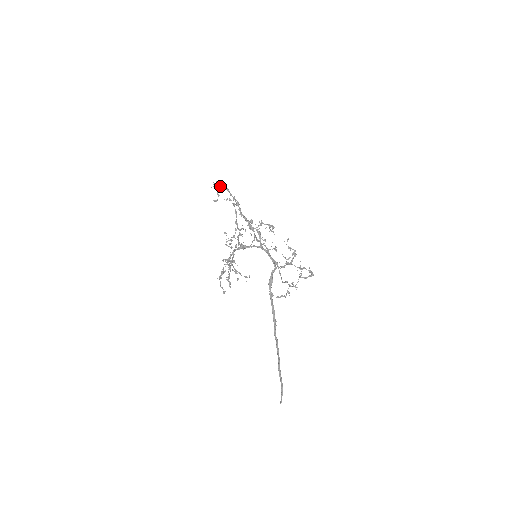
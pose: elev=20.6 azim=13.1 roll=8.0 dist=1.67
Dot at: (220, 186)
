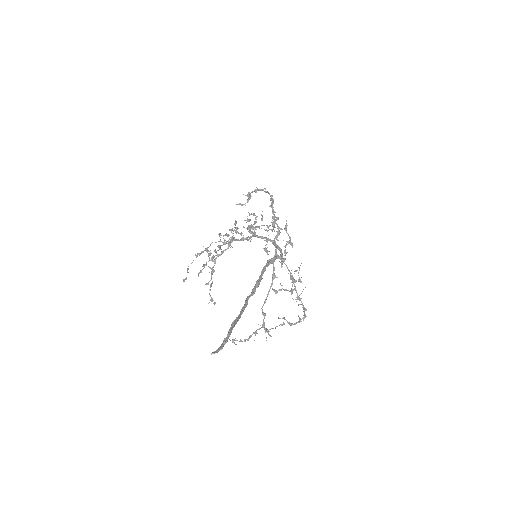
Dot at: (259, 189)
